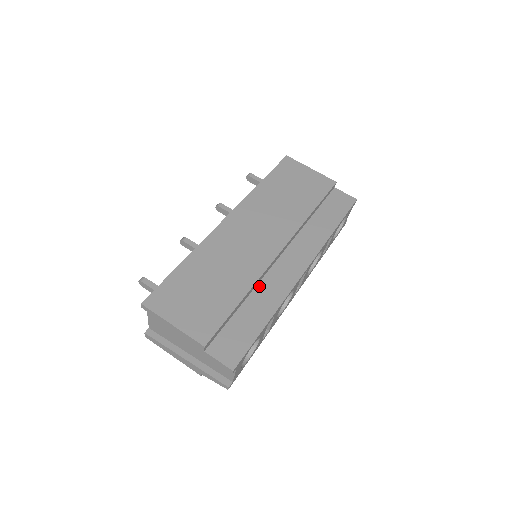
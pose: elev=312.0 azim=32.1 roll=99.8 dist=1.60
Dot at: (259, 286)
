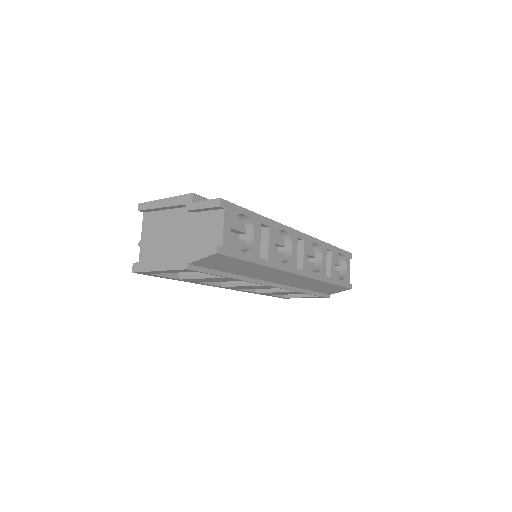
Dot at: occluded
